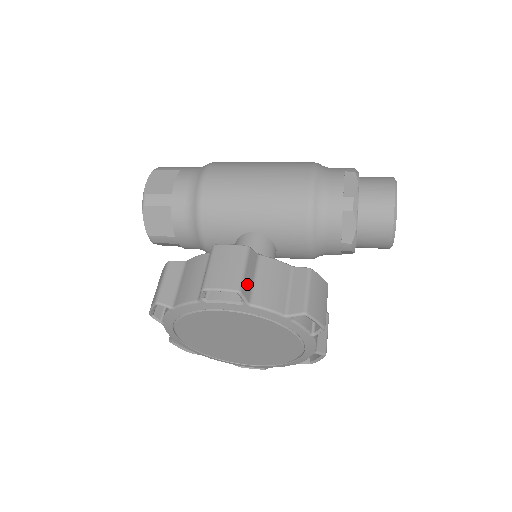
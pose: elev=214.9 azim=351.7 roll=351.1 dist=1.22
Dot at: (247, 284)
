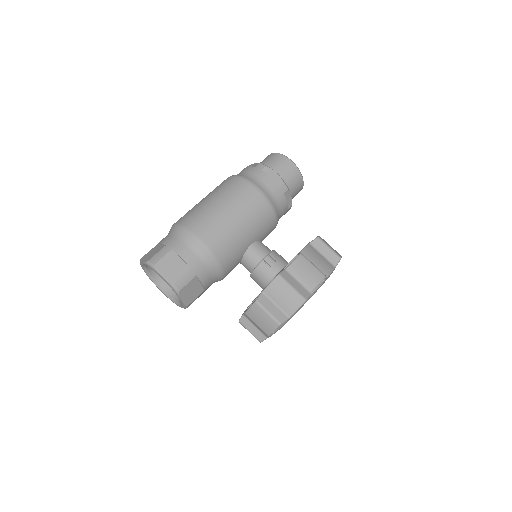
Dot at: (319, 270)
